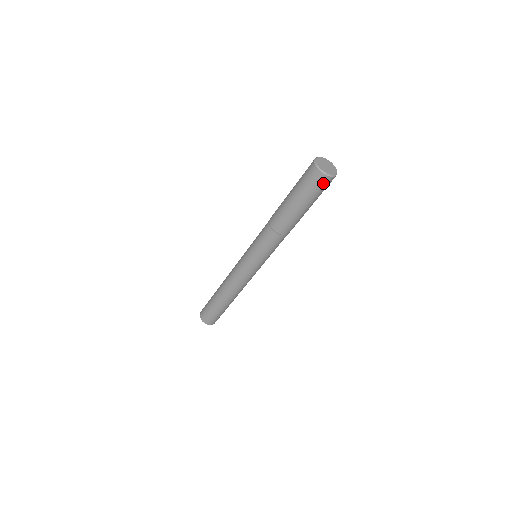
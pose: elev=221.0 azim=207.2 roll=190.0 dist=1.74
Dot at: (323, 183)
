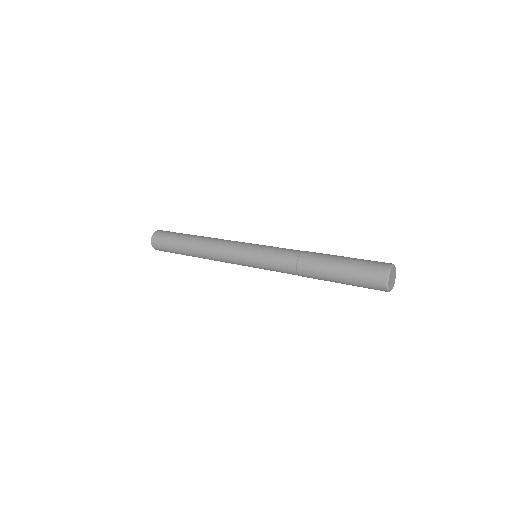
Dot at: occluded
